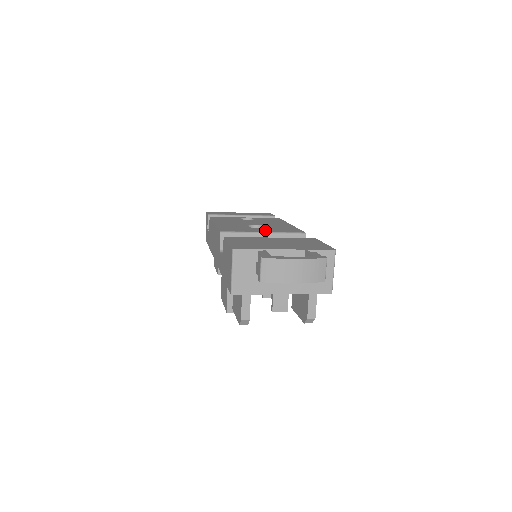
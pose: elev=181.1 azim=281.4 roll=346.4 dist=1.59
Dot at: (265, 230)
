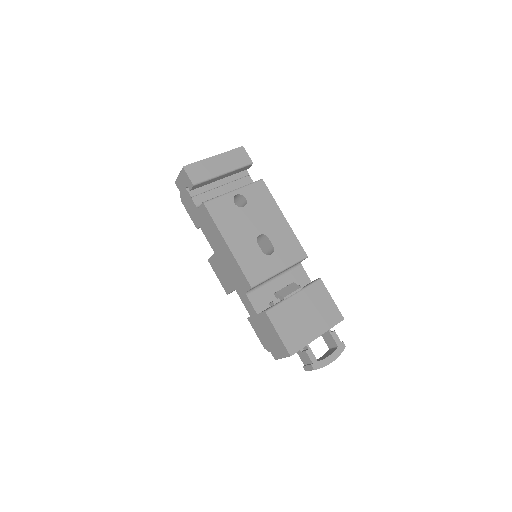
Dot at: (279, 263)
